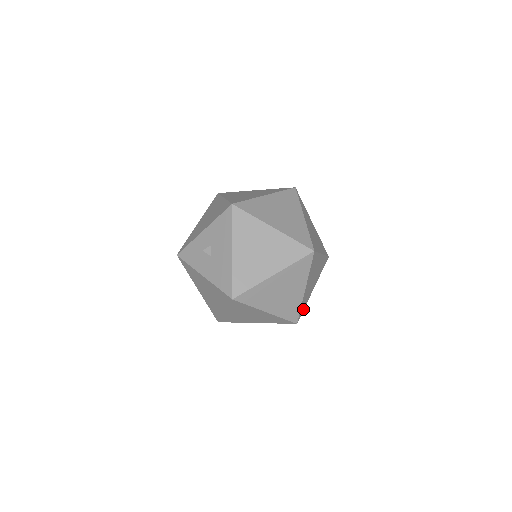
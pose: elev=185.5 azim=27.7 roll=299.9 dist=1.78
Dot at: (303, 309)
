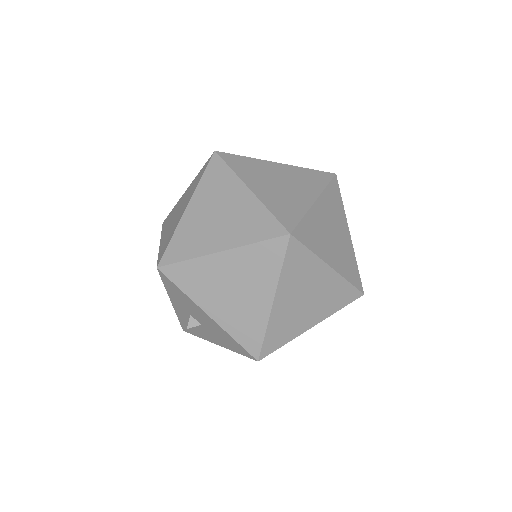
Dot at: (356, 271)
